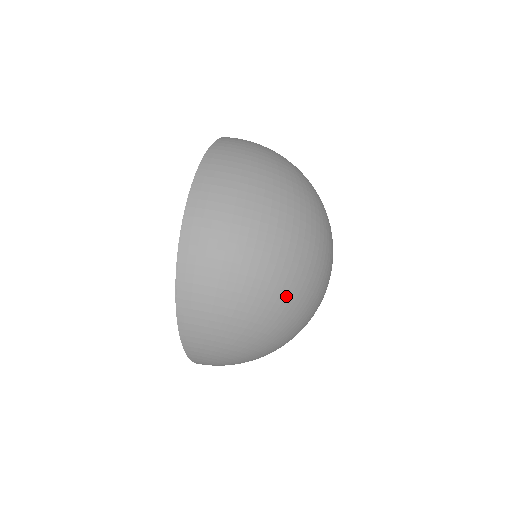
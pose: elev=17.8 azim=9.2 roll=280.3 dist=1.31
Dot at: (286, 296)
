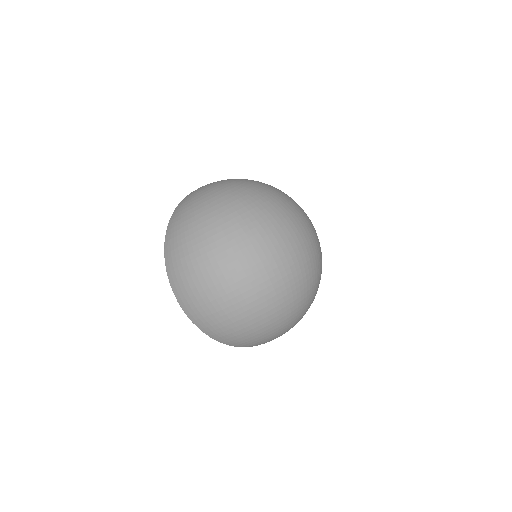
Dot at: (269, 304)
